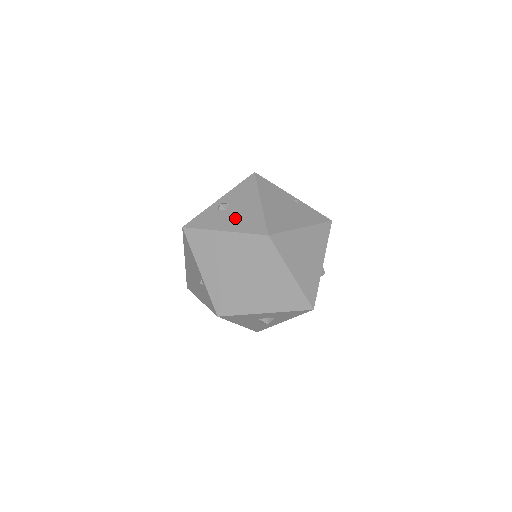
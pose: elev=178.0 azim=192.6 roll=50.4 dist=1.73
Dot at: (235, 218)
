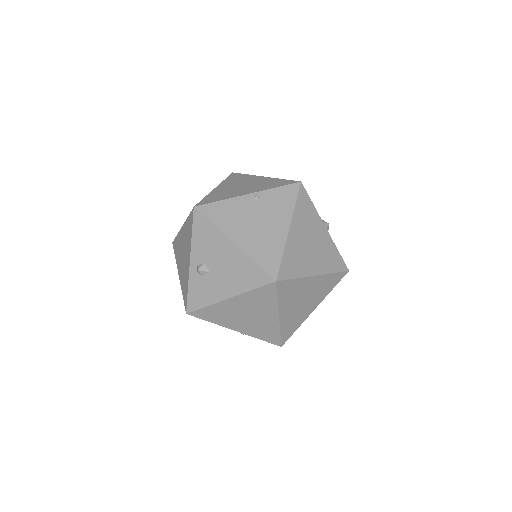
Dot at: (226, 278)
